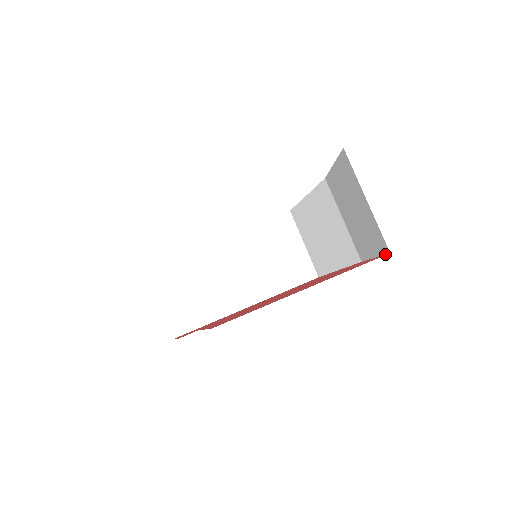
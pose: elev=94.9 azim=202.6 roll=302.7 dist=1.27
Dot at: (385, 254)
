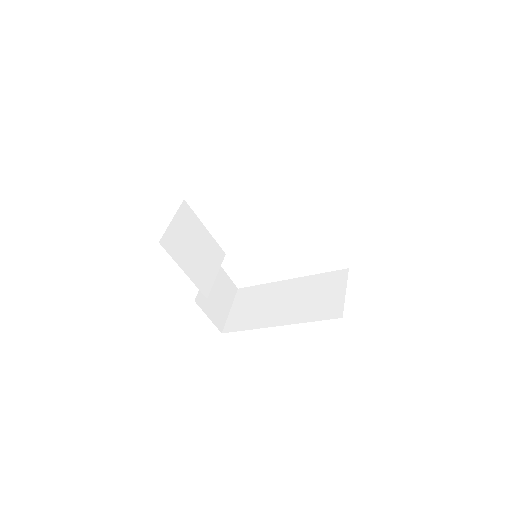
Dot at: occluded
